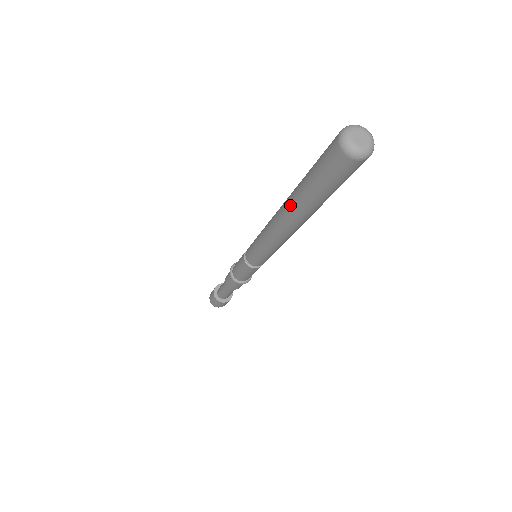
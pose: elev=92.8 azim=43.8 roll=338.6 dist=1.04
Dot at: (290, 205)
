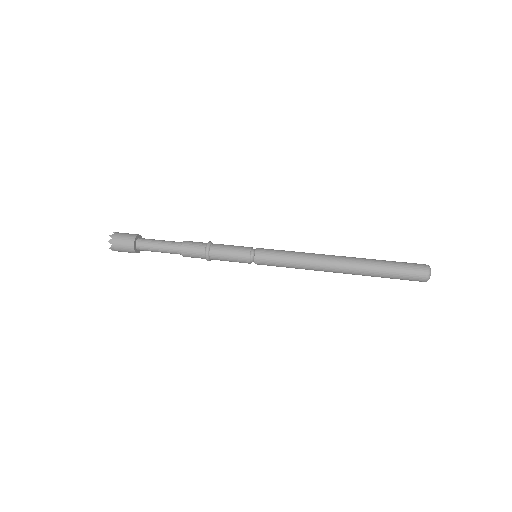
Dot at: (359, 260)
